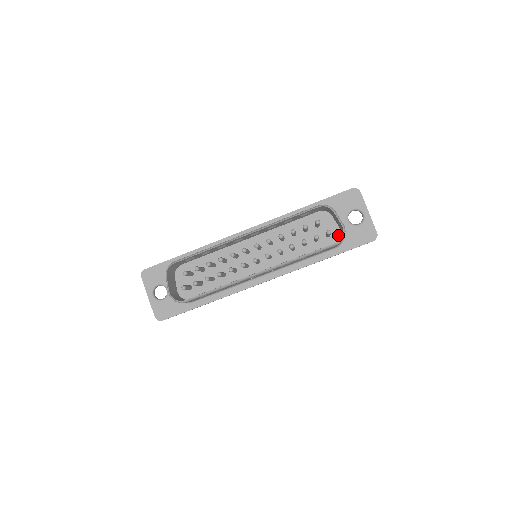
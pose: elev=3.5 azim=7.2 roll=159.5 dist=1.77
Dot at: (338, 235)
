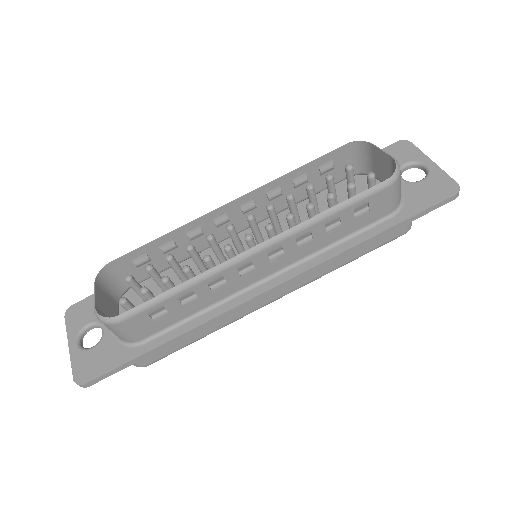
Dot at: occluded
